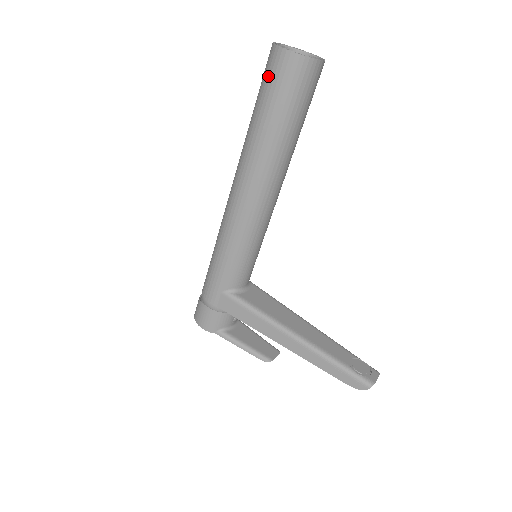
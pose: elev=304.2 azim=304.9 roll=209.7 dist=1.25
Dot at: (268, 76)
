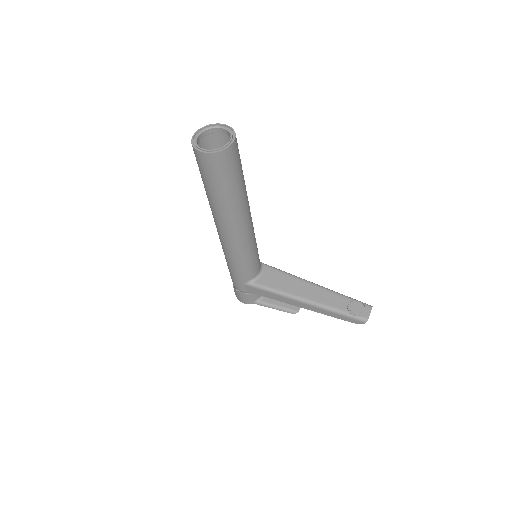
Dot at: (200, 167)
